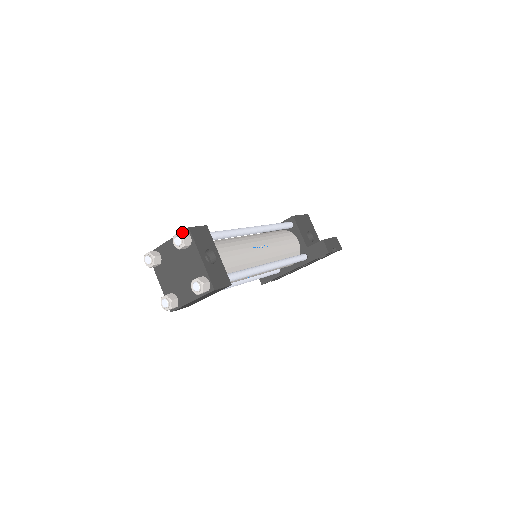
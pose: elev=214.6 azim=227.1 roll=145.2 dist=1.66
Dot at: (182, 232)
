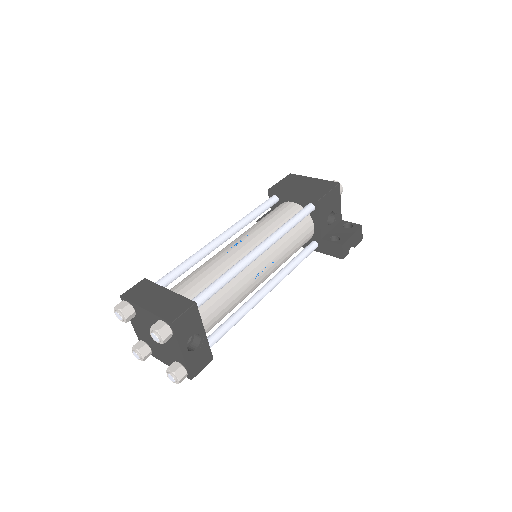
Dot at: (162, 329)
